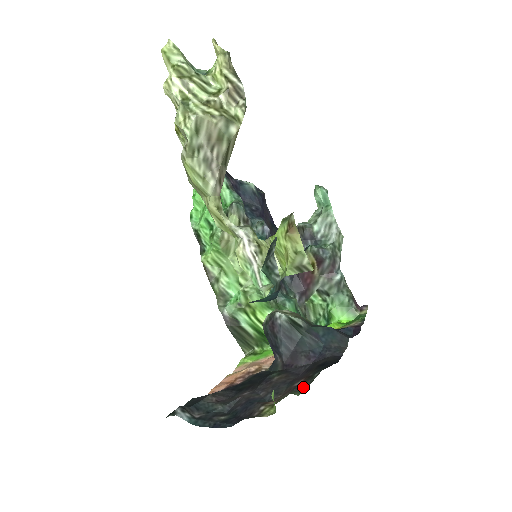
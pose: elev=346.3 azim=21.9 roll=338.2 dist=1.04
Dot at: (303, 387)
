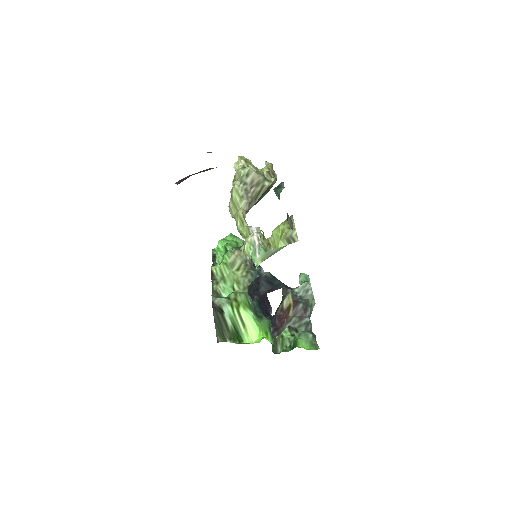
Dot at: occluded
